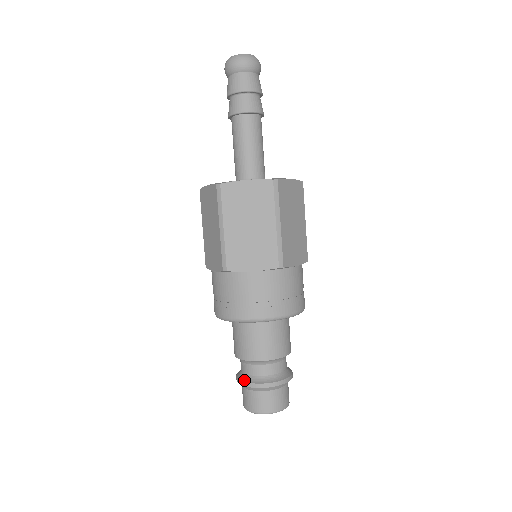
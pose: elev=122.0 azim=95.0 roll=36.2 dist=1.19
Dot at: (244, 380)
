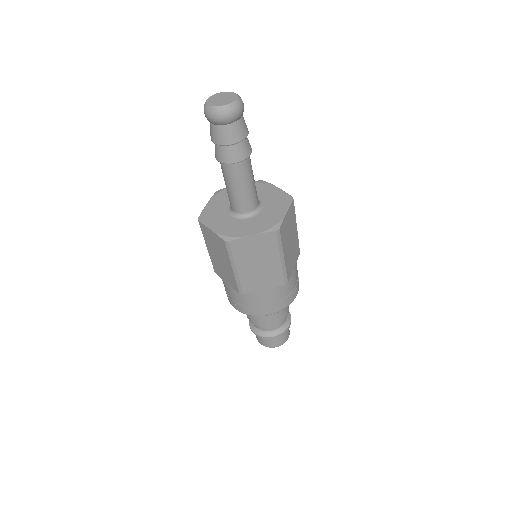
Dot at: (259, 334)
